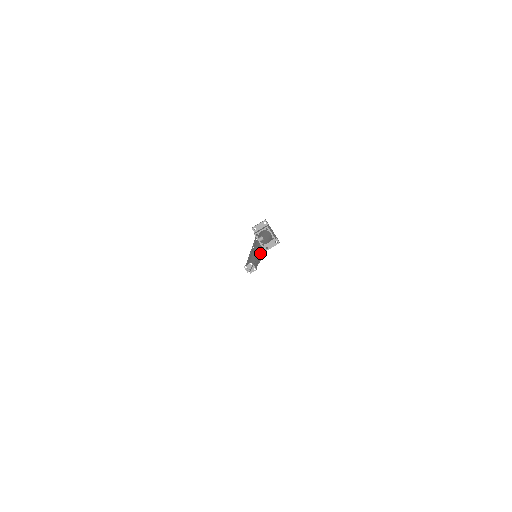
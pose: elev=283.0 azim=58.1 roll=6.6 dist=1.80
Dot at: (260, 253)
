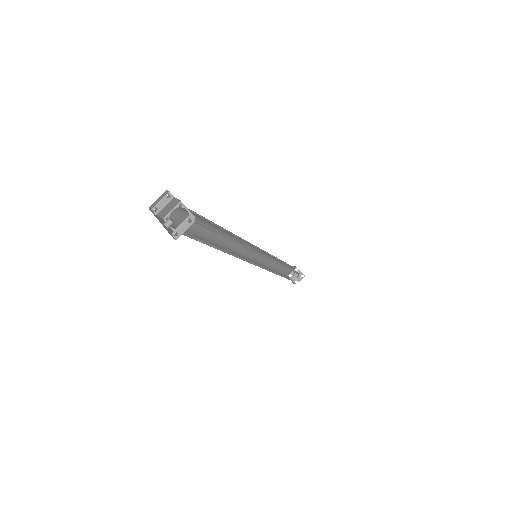
Dot at: occluded
